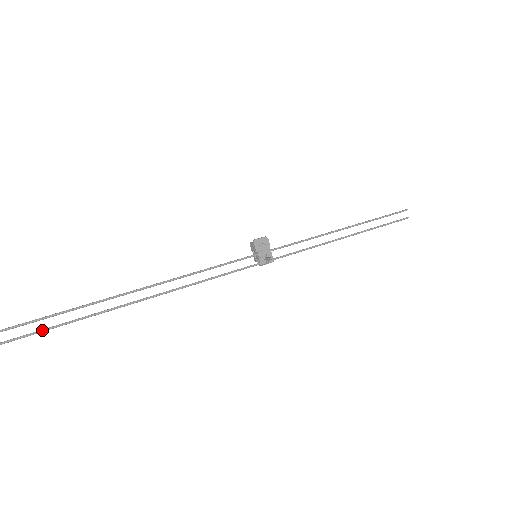
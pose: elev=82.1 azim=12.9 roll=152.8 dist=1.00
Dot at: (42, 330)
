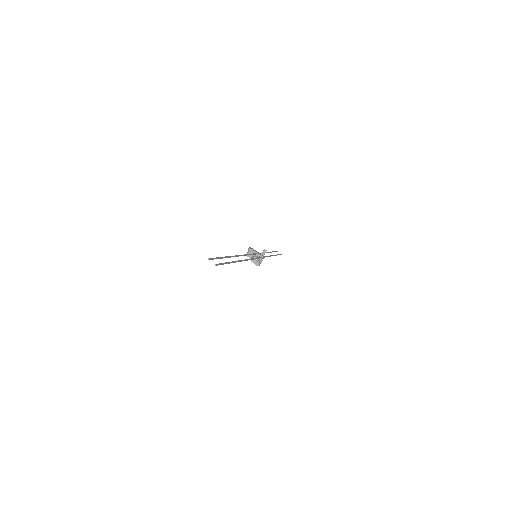
Dot at: (224, 263)
